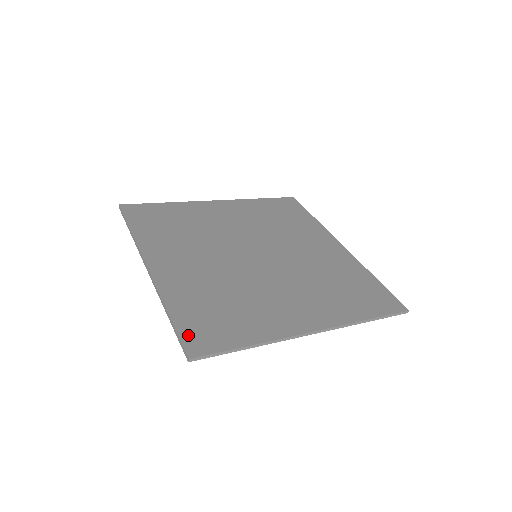
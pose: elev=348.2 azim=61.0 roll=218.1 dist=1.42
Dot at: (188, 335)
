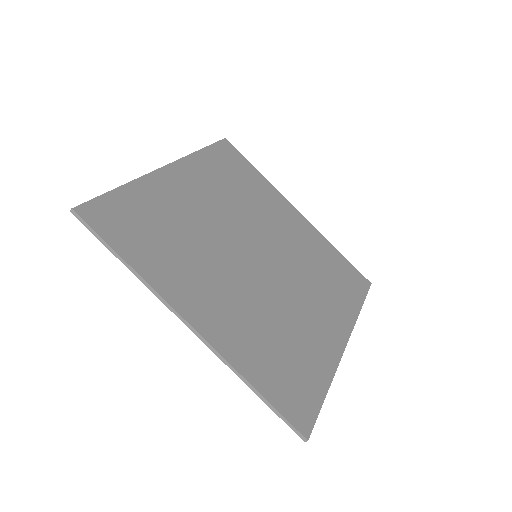
Dot at: (288, 410)
